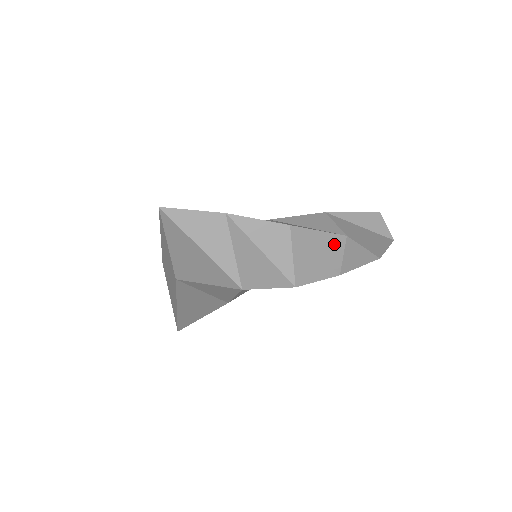
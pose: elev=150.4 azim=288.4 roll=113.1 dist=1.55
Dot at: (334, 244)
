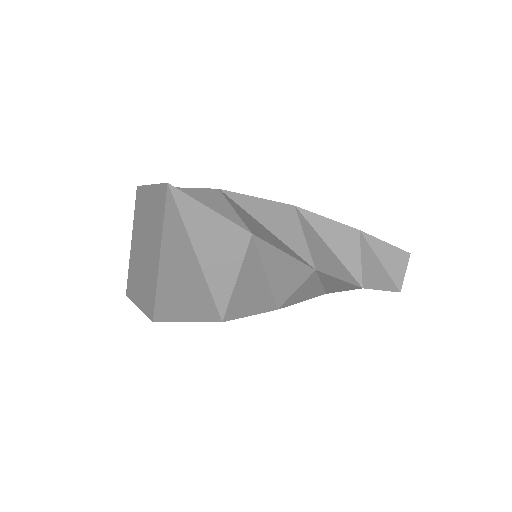
Dot at: (347, 240)
